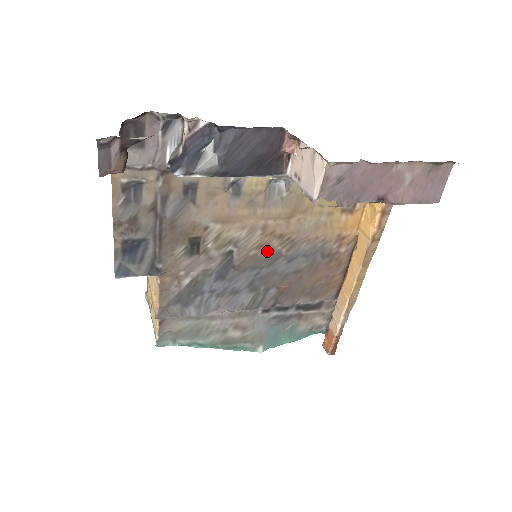
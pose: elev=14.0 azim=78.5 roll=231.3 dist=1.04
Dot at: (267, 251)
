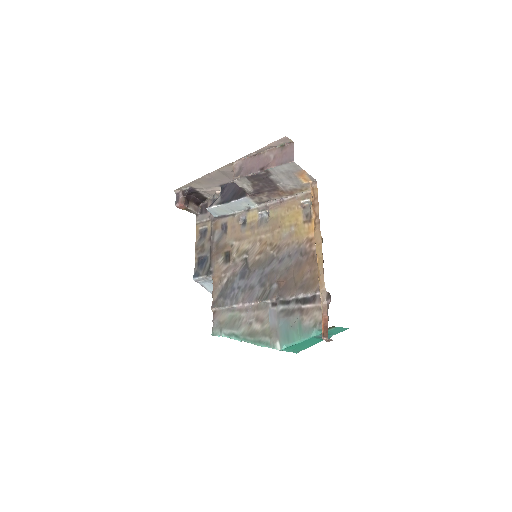
Dot at: (265, 256)
